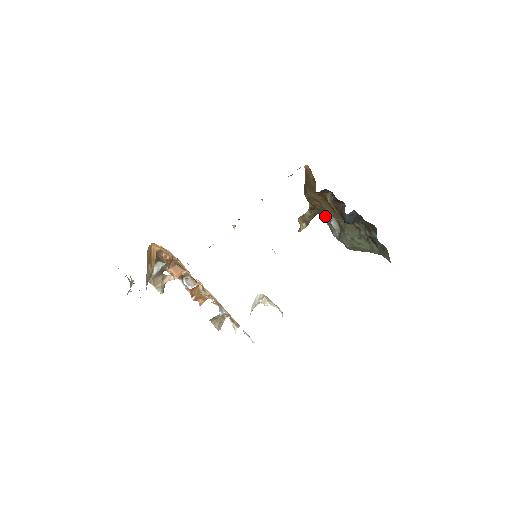
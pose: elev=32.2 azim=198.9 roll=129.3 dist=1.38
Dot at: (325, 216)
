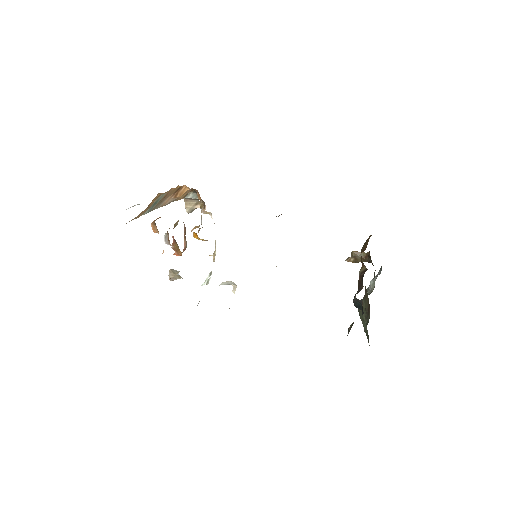
Dot at: (381, 269)
